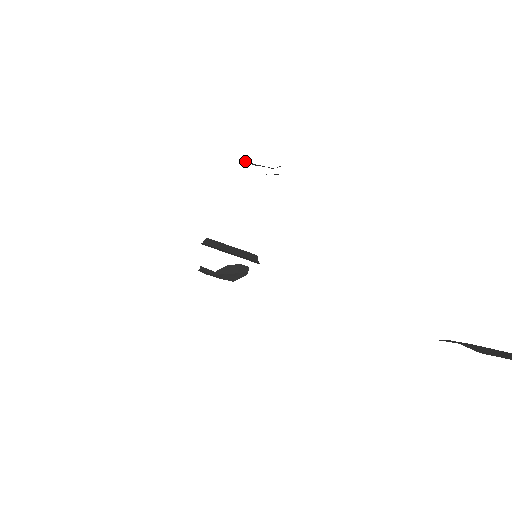
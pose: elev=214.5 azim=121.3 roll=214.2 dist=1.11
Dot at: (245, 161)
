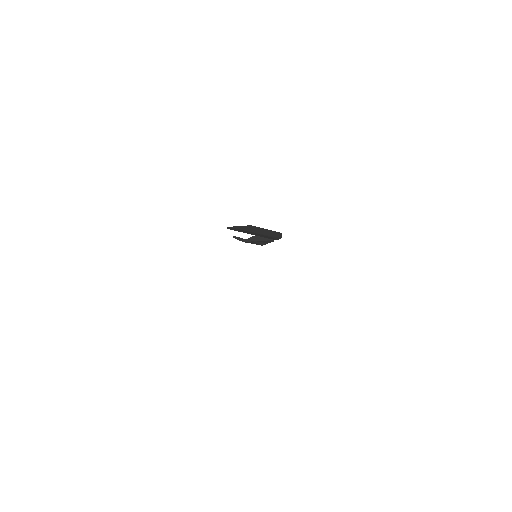
Dot at: occluded
